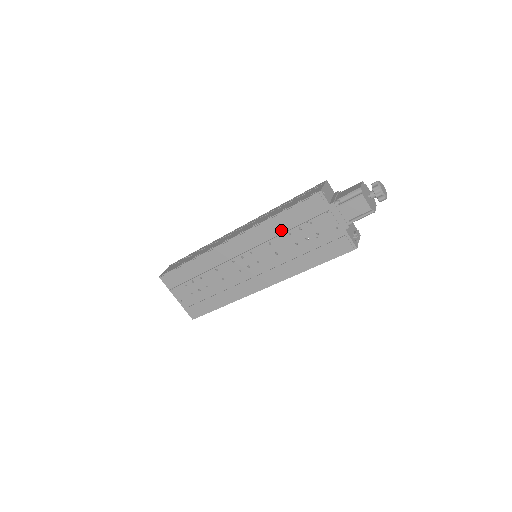
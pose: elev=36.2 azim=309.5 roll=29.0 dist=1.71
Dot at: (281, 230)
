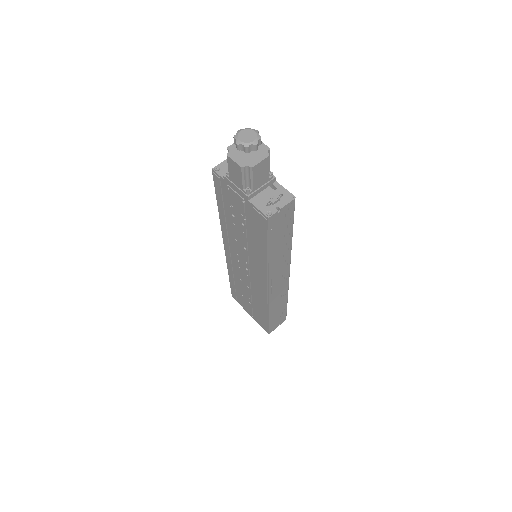
Dot at: (230, 223)
